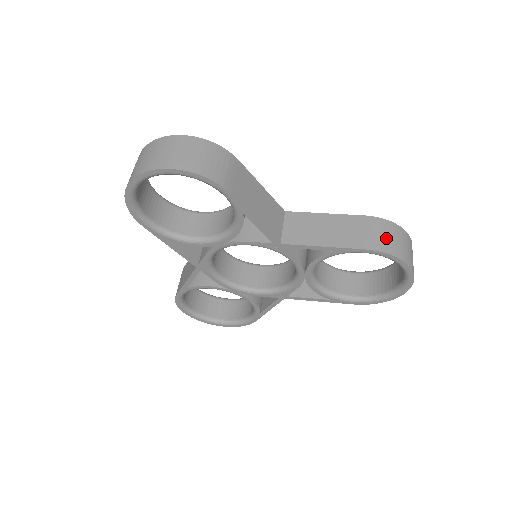
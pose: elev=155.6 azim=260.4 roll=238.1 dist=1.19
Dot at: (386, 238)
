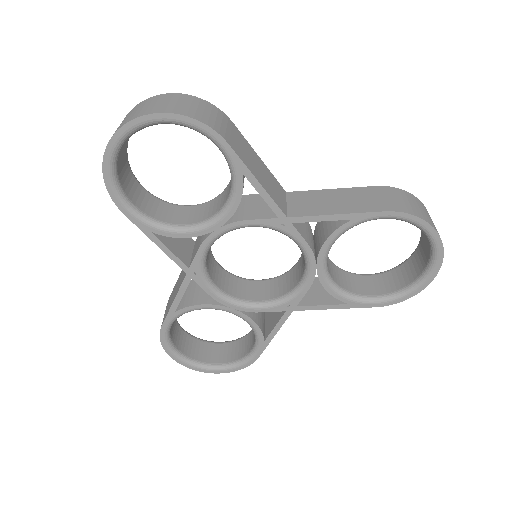
Dot at: (405, 202)
